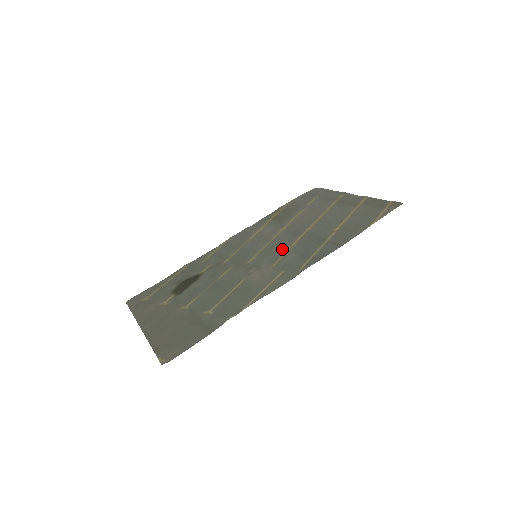
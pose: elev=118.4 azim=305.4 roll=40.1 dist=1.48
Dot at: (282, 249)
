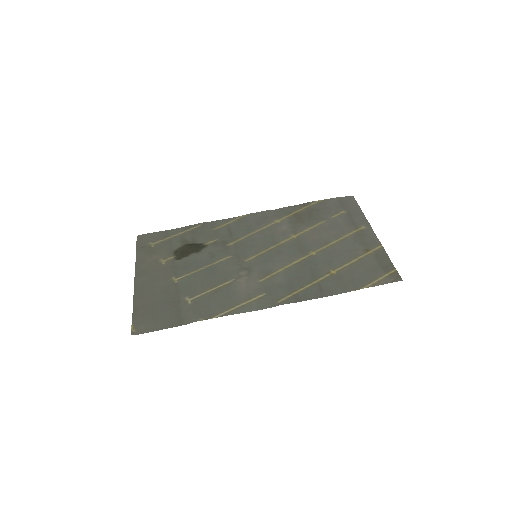
Dot at: (279, 264)
